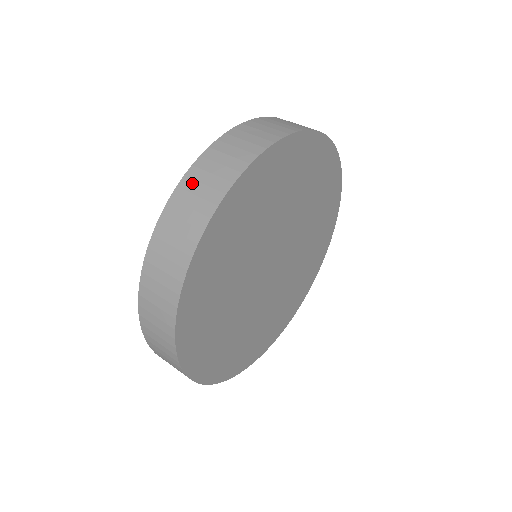
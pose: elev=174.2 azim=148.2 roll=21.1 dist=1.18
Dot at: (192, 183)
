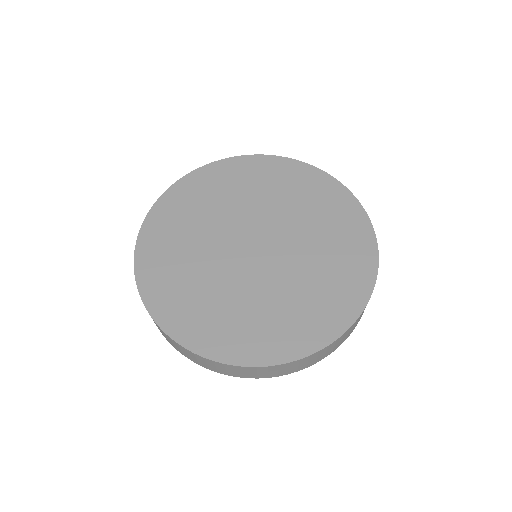
Dot at: occluded
